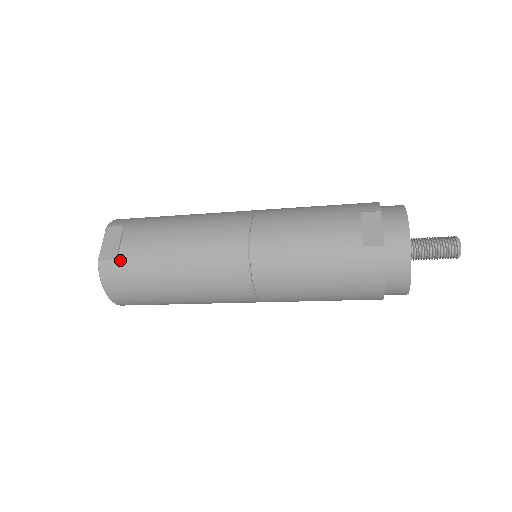
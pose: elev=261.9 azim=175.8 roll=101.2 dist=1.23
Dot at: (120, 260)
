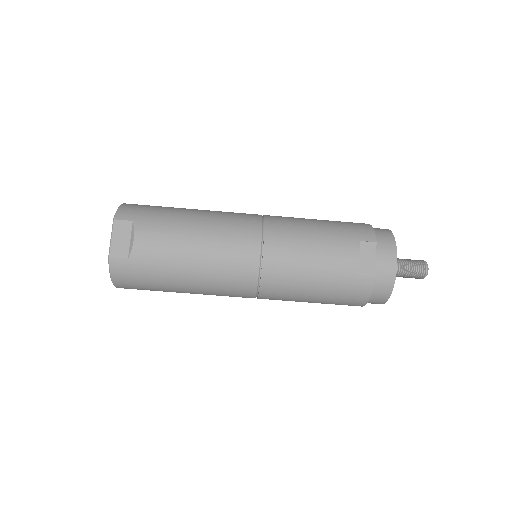
Dot at: (133, 259)
